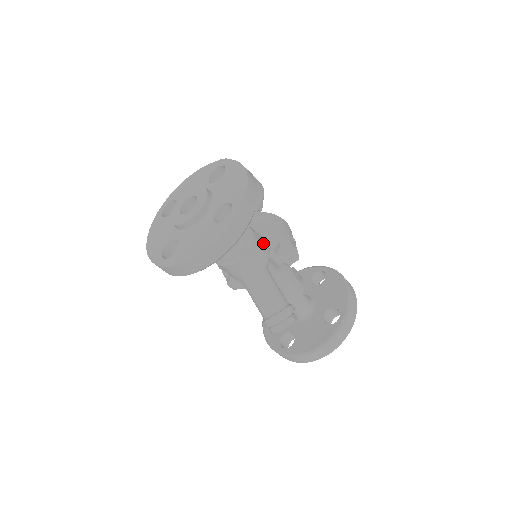
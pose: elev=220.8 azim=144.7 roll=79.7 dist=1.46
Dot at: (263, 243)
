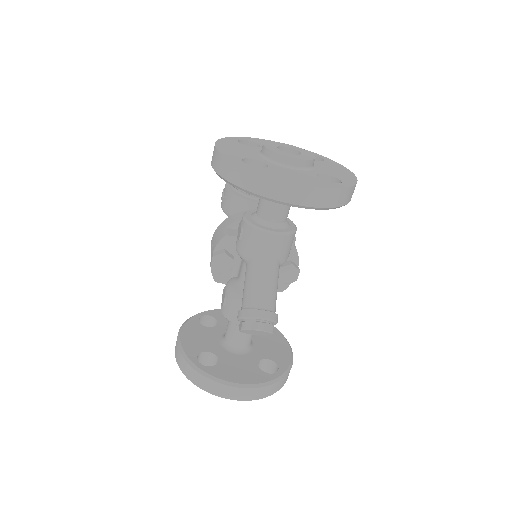
Dot at: occluded
